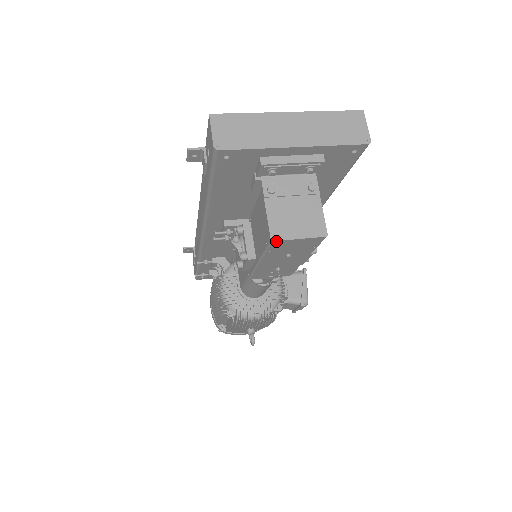
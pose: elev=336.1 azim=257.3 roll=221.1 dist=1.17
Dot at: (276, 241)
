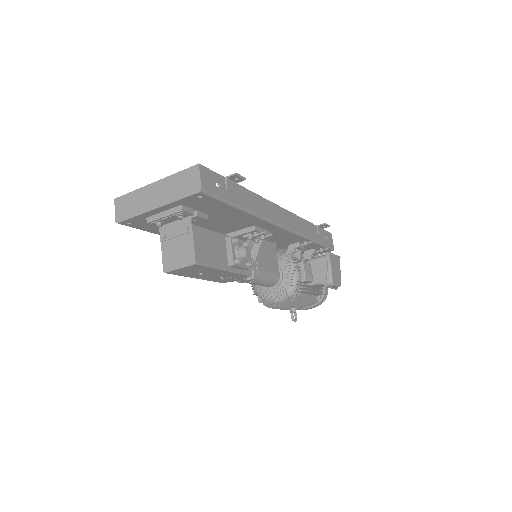
Dot at: (167, 272)
